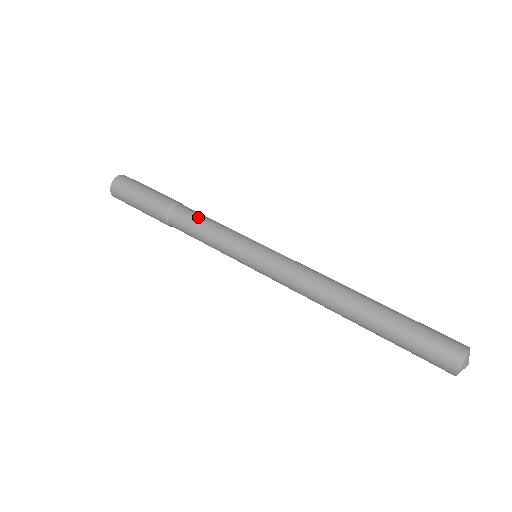
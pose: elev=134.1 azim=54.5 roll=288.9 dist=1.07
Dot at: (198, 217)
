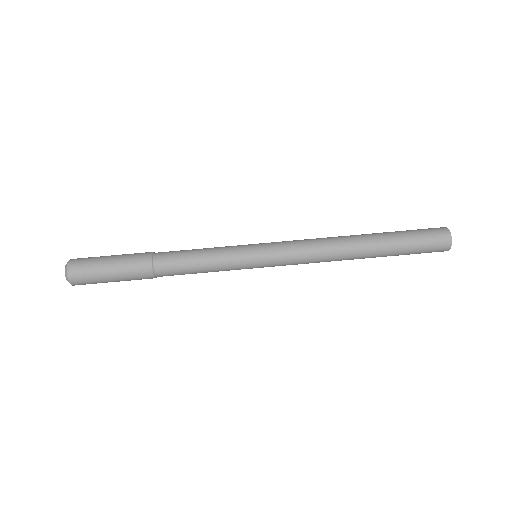
Dot at: (184, 254)
